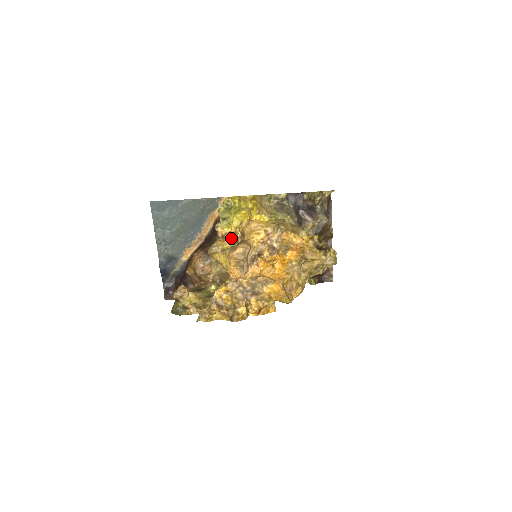
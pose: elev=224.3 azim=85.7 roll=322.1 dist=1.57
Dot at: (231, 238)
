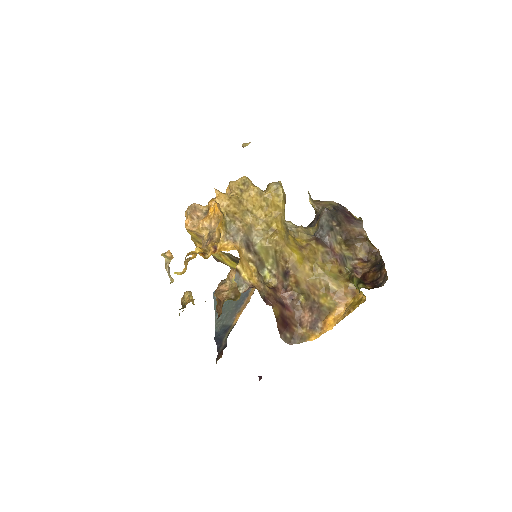
Dot at: occluded
